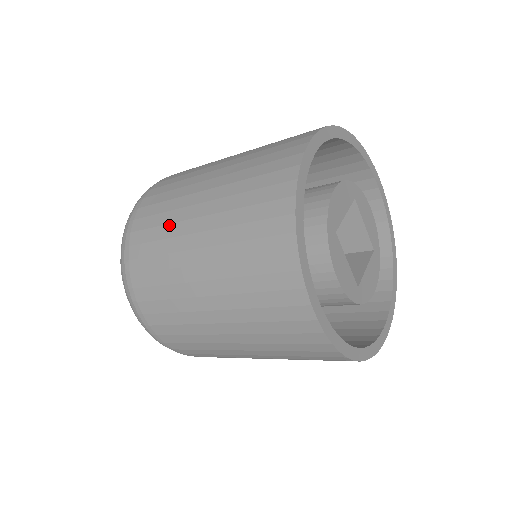
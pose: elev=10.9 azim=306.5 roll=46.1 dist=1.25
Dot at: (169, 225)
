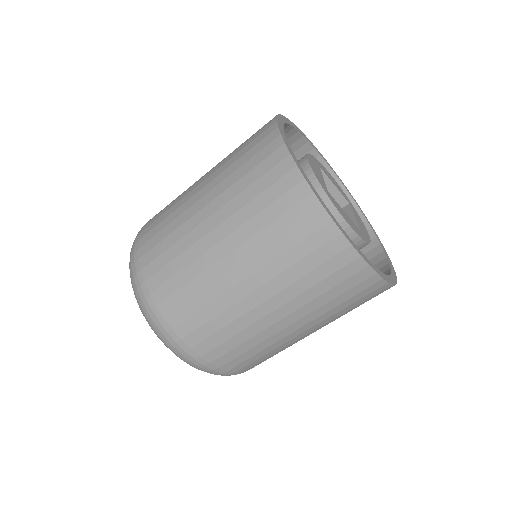
Dot at: occluded
